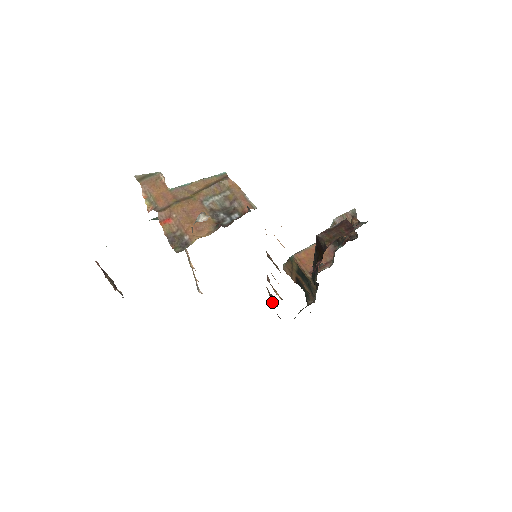
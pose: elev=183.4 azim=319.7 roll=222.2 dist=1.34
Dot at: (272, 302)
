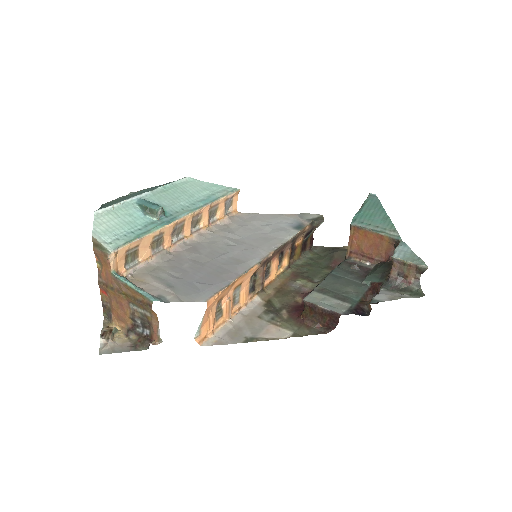
Dot at: (311, 233)
